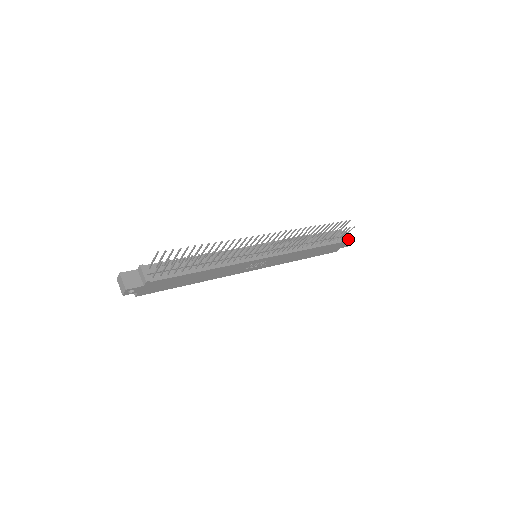
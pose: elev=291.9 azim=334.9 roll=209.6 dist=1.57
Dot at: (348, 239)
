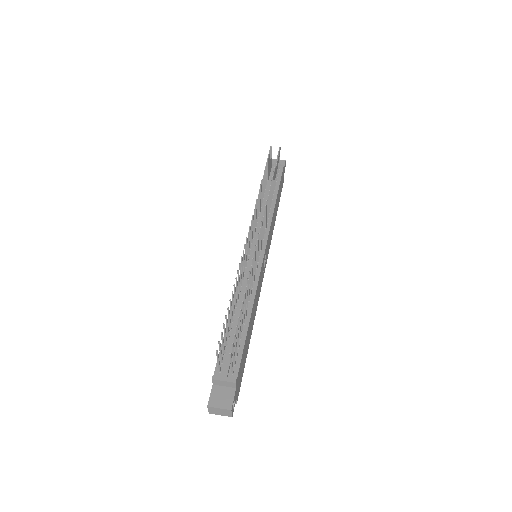
Dot at: occluded
